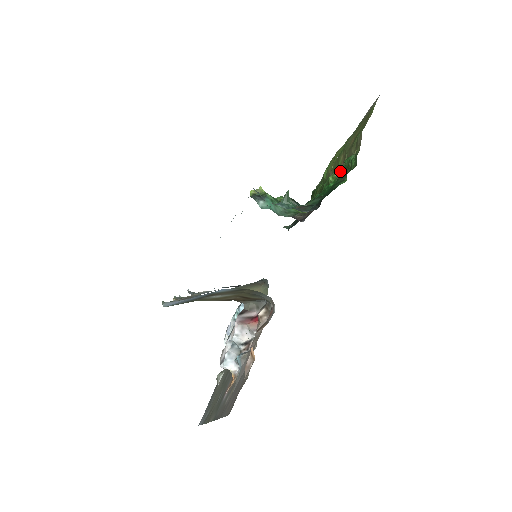
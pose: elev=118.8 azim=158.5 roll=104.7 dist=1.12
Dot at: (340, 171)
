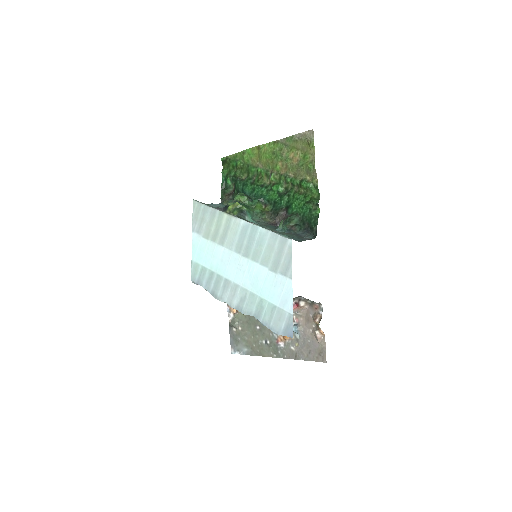
Dot at: (289, 182)
